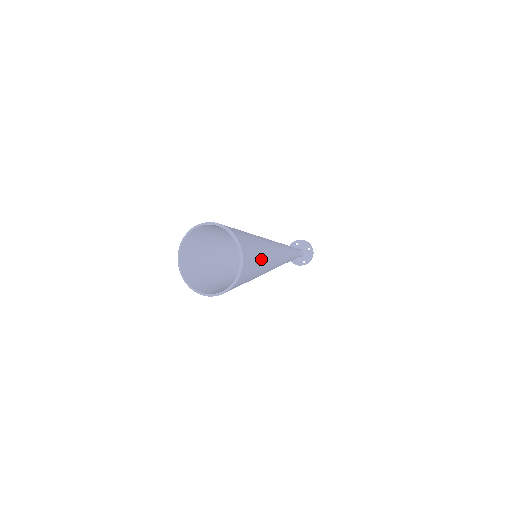
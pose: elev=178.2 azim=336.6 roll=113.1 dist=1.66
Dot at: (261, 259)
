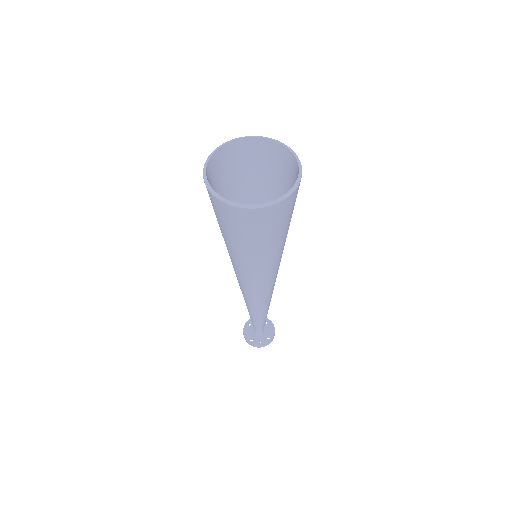
Dot at: occluded
